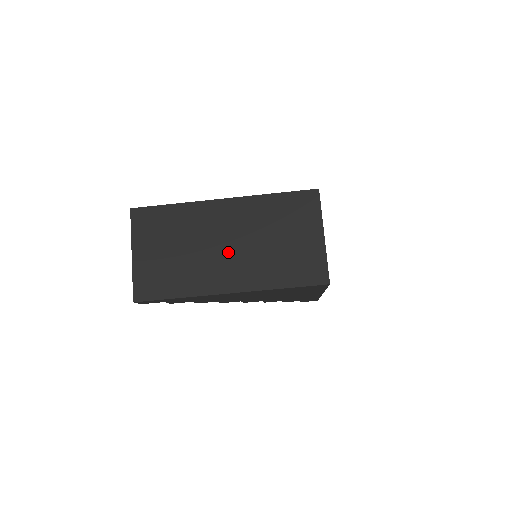
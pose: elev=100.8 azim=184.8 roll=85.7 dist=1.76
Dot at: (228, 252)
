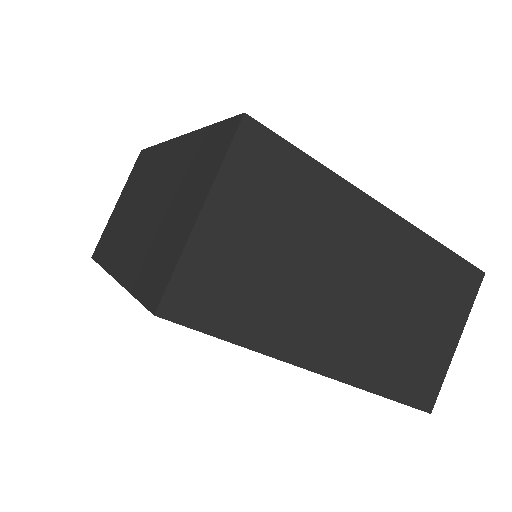
Dot at: (141, 217)
